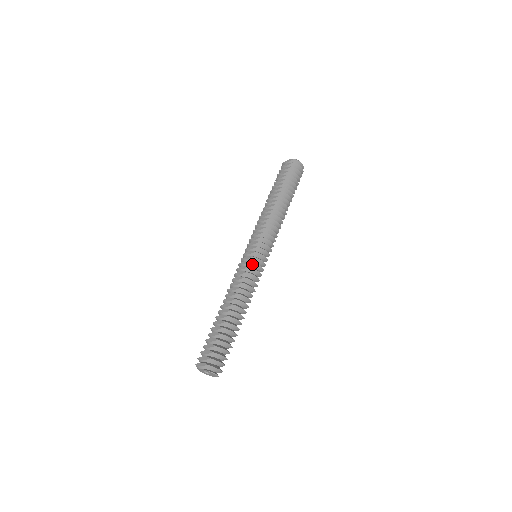
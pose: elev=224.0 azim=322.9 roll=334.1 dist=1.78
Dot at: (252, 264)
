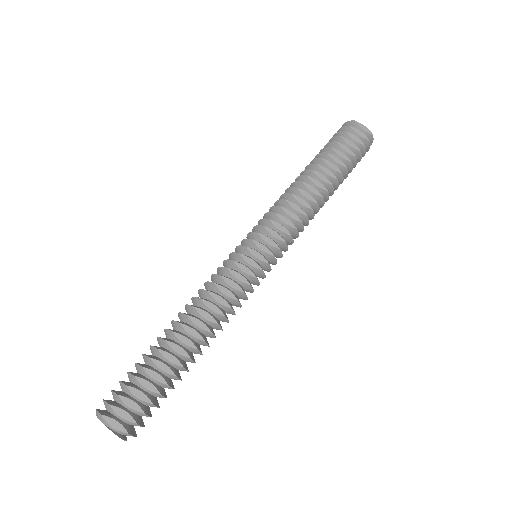
Dot at: (254, 279)
